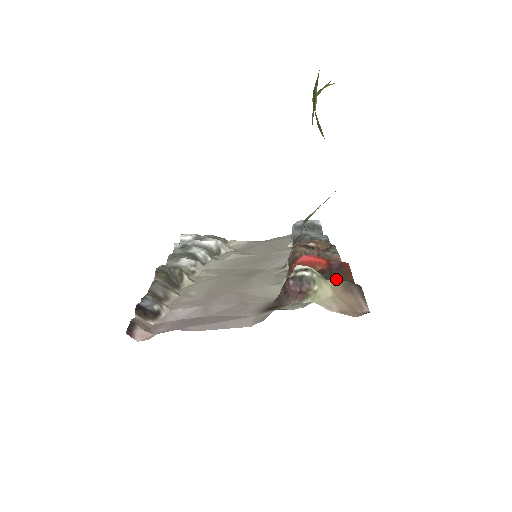
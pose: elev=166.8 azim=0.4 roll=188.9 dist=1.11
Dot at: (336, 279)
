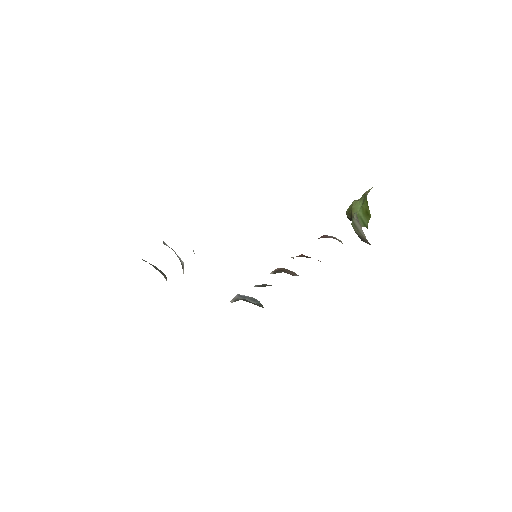
Dot at: occluded
